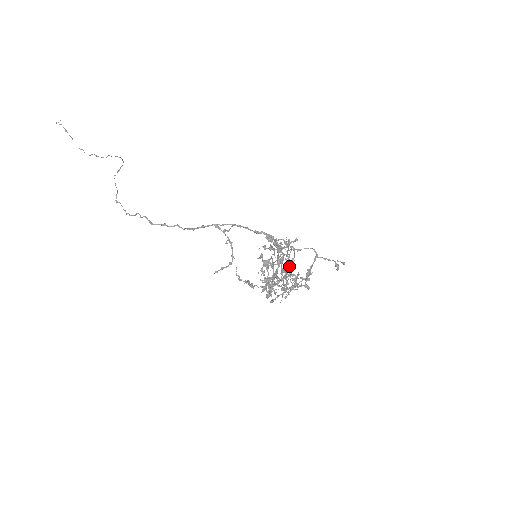
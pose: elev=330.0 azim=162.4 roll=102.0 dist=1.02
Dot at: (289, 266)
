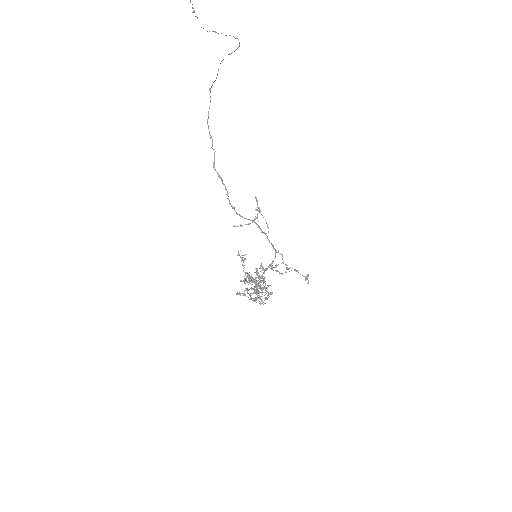
Dot at: (256, 299)
